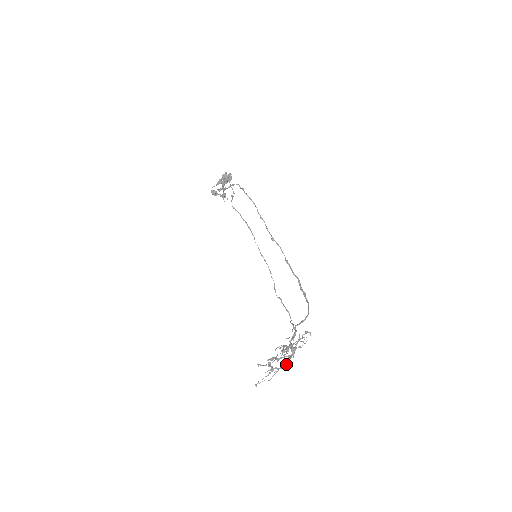
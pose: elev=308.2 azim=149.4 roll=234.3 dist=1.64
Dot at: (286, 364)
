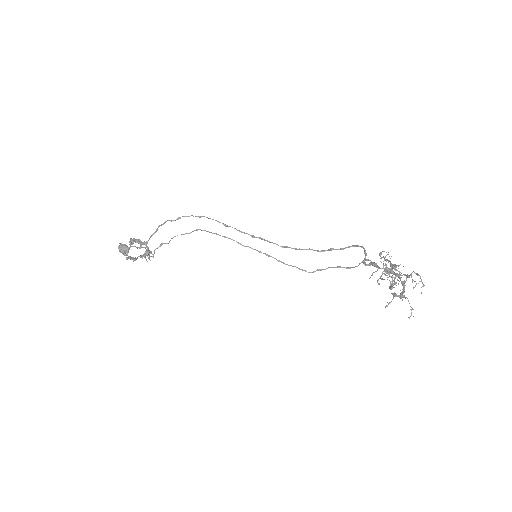
Dot at: (403, 283)
